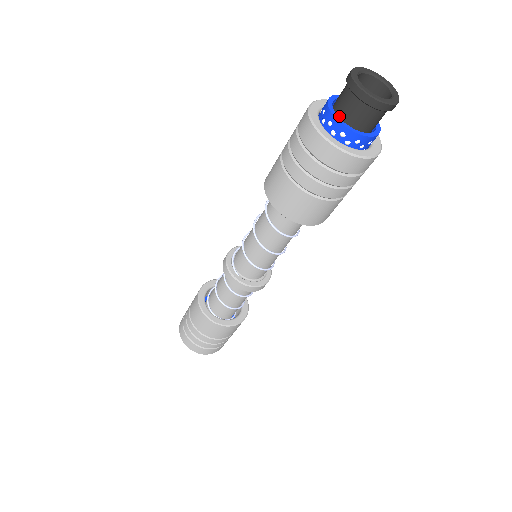
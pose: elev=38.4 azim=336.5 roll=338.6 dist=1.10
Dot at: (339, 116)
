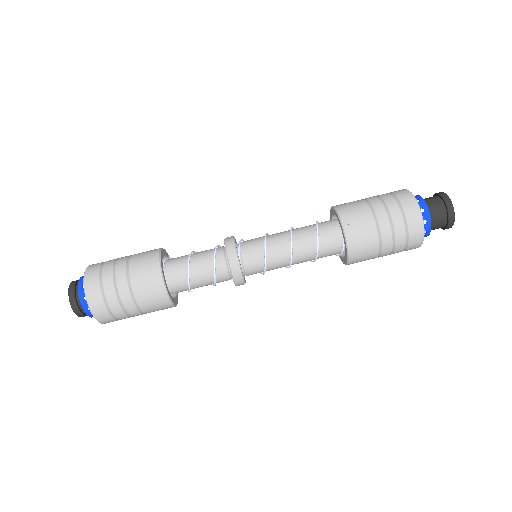
Dot at: (427, 210)
